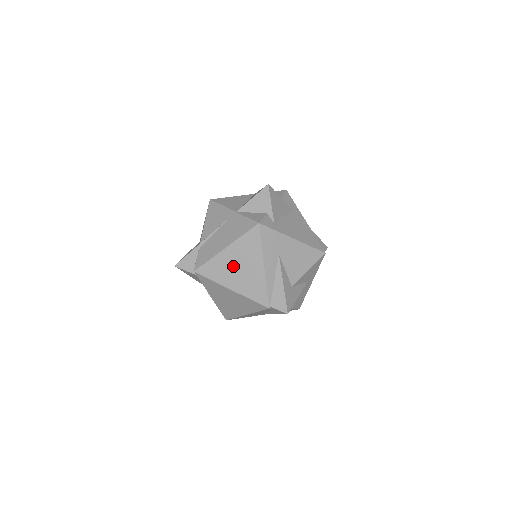
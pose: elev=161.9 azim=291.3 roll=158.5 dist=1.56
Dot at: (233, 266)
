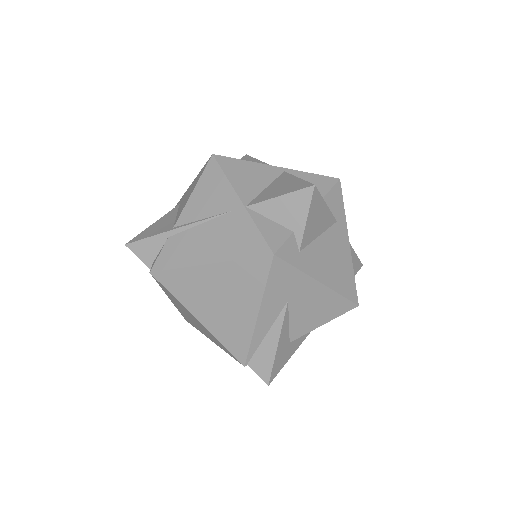
Dot at: (211, 293)
